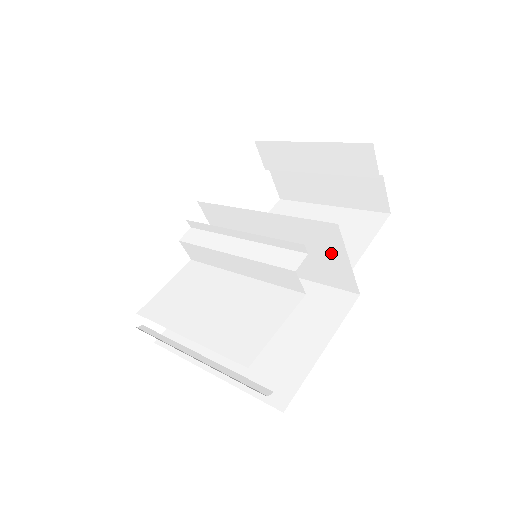
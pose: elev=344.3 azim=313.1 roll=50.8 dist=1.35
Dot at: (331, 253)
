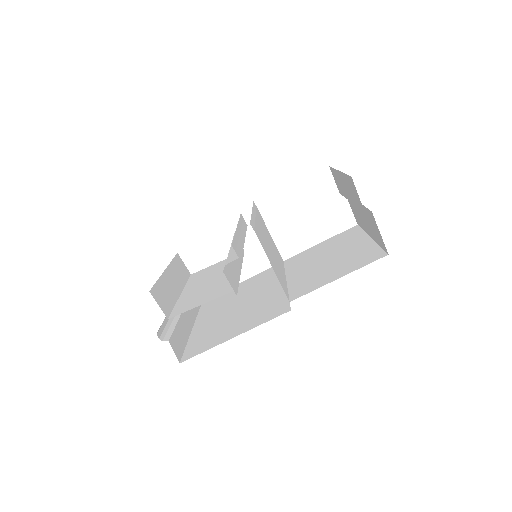
Dot at: occluded
